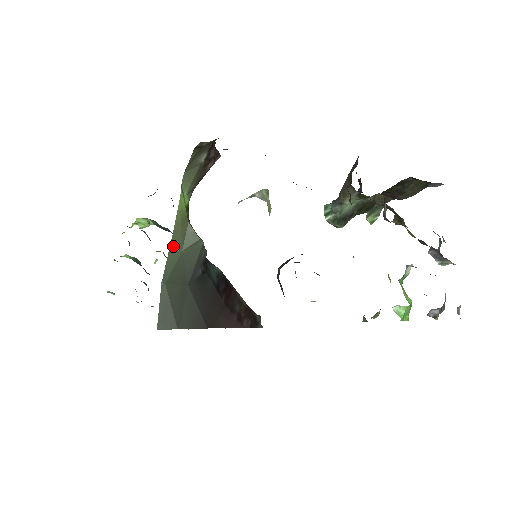
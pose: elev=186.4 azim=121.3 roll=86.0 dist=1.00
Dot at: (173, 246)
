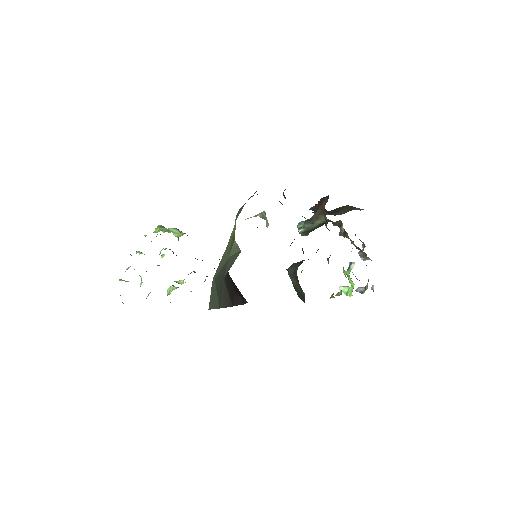
Dot at: (225, 255)
